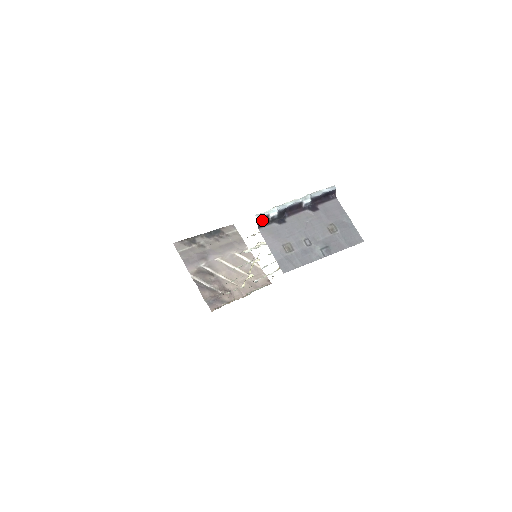
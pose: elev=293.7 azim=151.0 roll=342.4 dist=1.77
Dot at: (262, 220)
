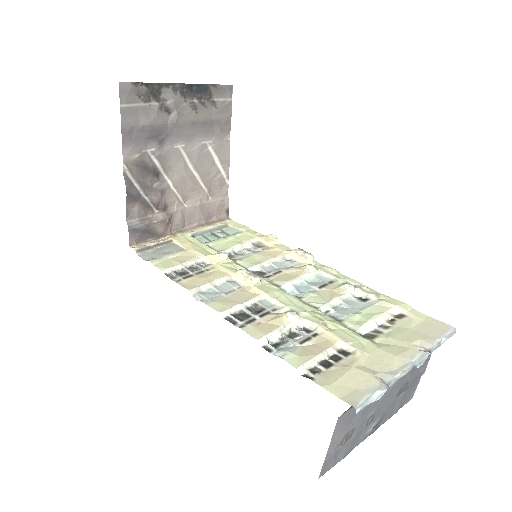
Dot at: occluded
